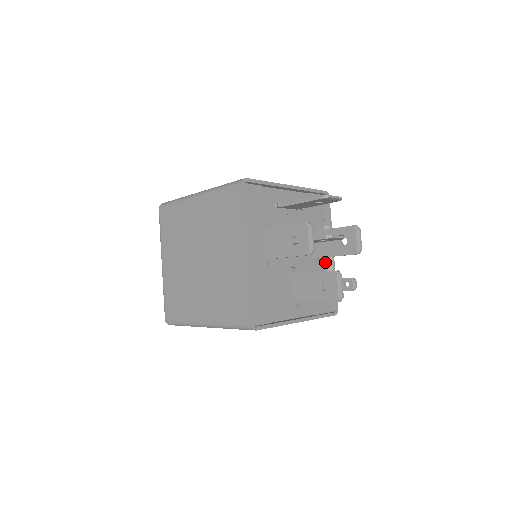
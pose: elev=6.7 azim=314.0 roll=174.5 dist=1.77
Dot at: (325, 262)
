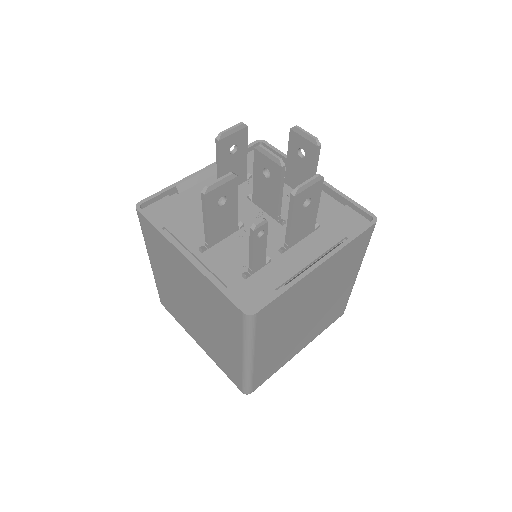
Dot at: (300, 267)
